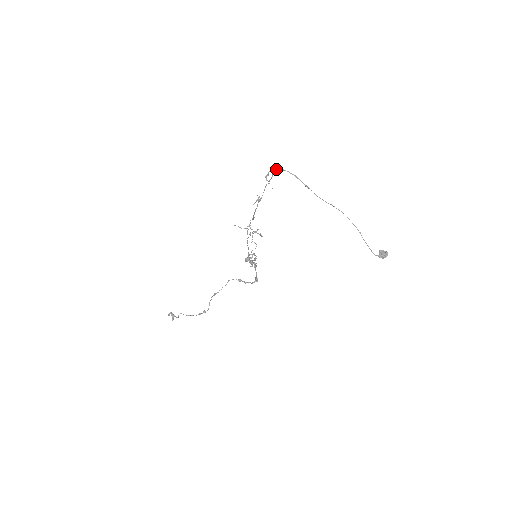
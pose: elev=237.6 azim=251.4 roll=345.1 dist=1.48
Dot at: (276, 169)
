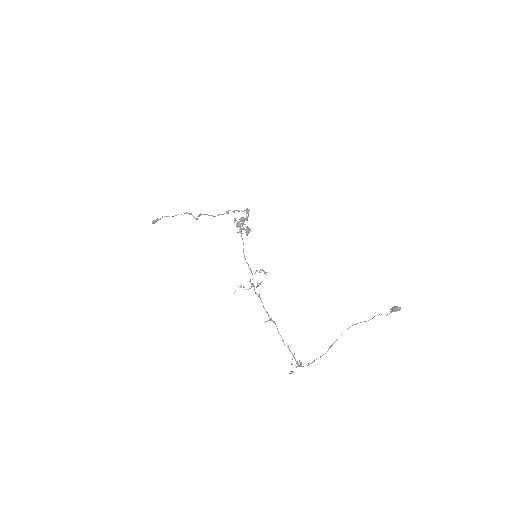
Dot at: (300, 364)
